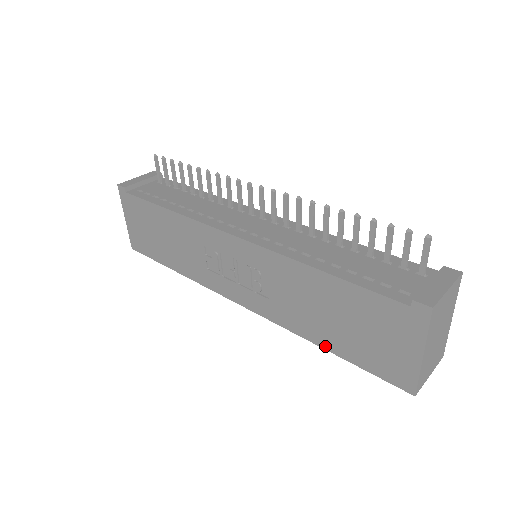
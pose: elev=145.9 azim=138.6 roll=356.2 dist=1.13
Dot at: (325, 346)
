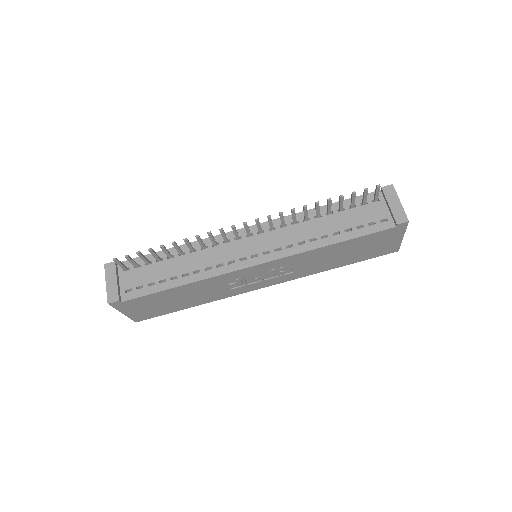
Dot at: (339, 266)
